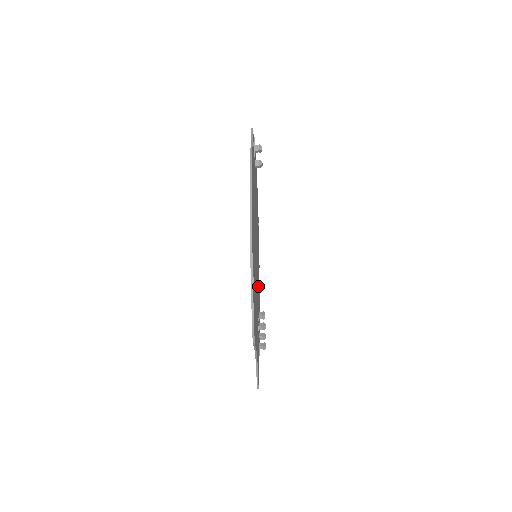
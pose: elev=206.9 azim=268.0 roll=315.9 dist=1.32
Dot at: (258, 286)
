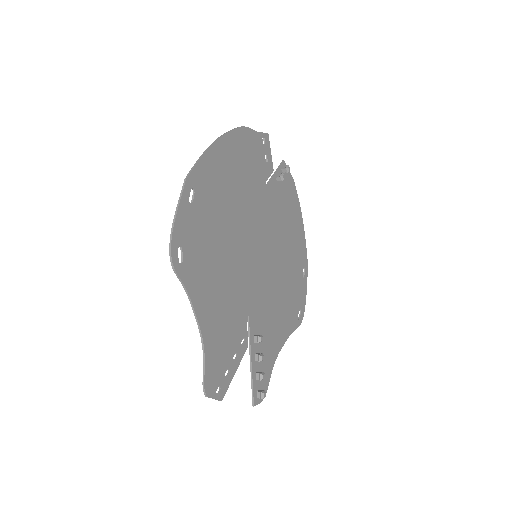
Dot at: (269, 314)
